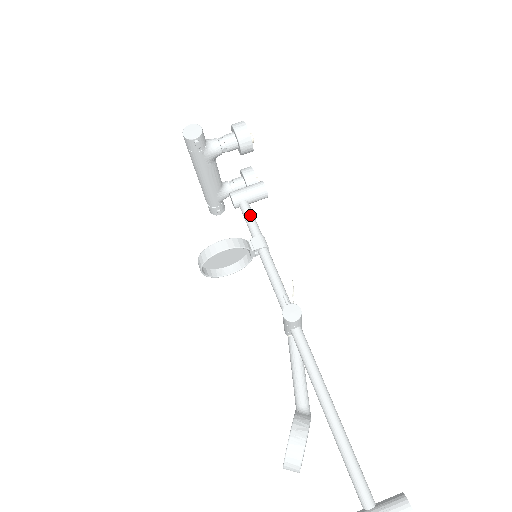
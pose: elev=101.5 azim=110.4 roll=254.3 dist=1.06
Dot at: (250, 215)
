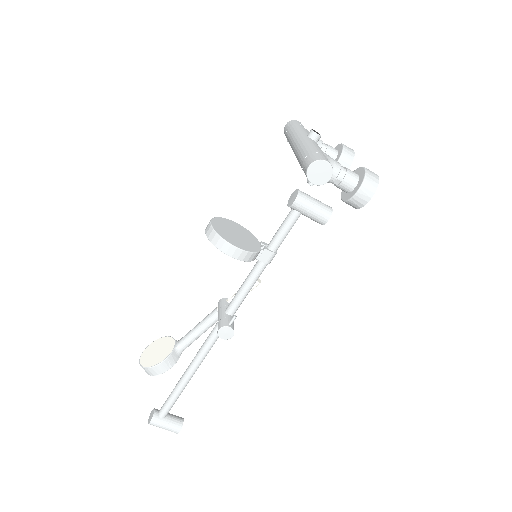
Dot at: (288, 230)
